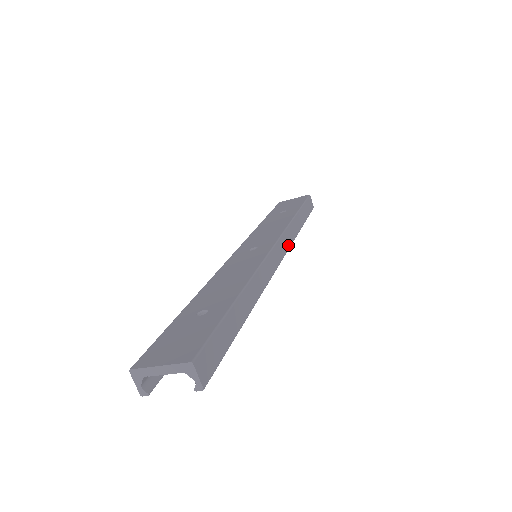
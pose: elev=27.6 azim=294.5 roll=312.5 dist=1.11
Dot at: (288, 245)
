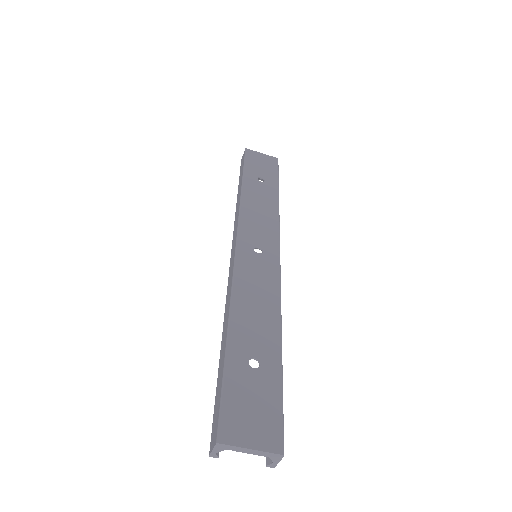
Dot at: occluded
